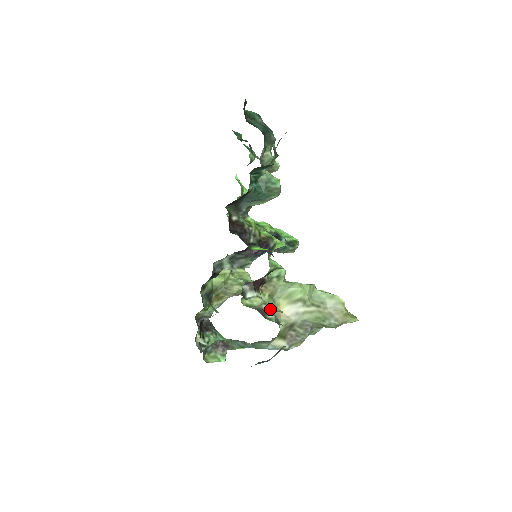
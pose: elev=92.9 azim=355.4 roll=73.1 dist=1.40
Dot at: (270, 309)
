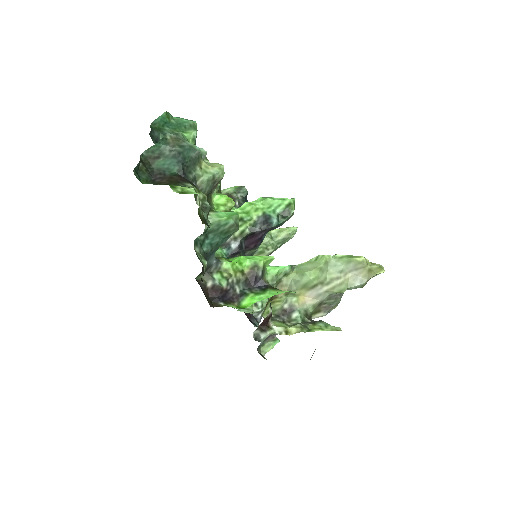
Dot at: (292, 305)
